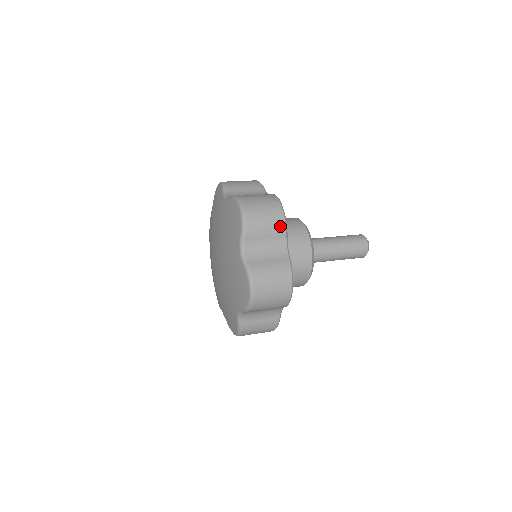
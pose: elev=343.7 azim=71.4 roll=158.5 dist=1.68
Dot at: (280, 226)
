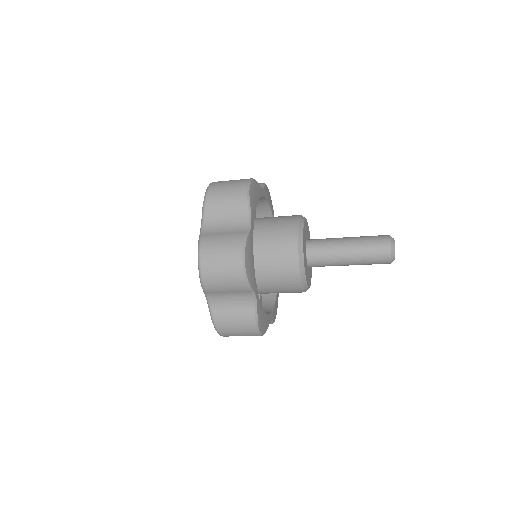
Dot at: (241, 200)
